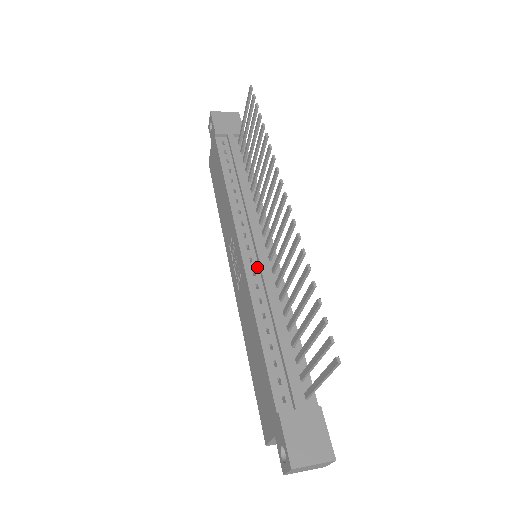
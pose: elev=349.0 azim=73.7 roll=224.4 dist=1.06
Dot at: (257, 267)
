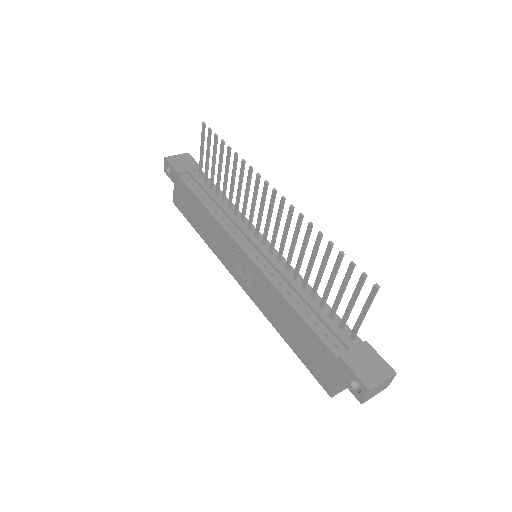
Dot at: (265, 261)
